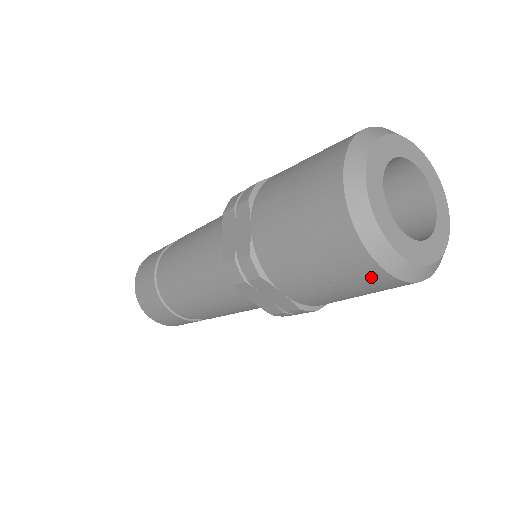
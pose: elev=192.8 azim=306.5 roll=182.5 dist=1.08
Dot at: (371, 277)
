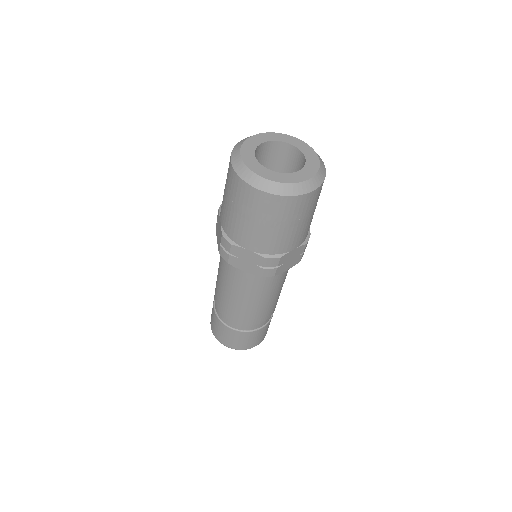
Dot at: (267, 202)
